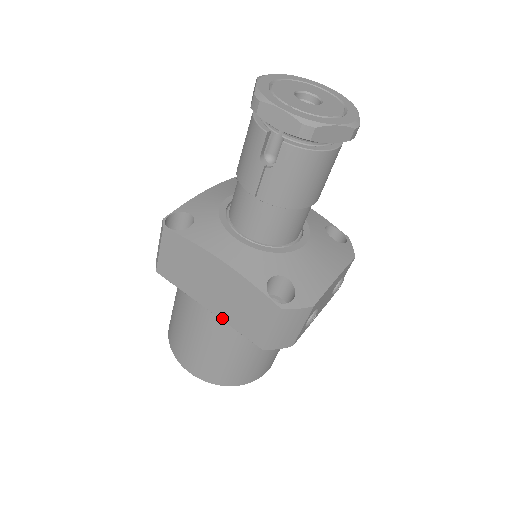
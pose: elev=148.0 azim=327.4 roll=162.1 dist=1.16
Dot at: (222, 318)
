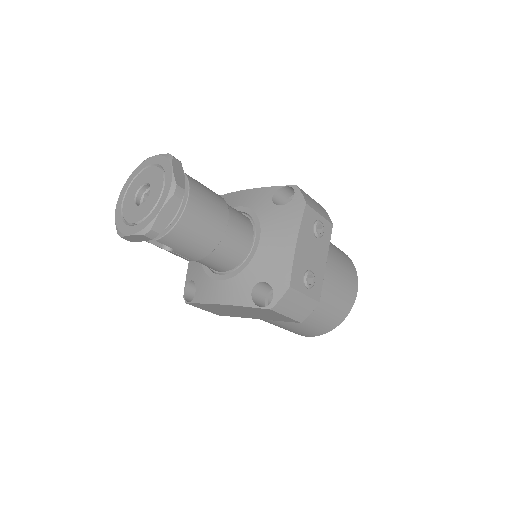
Dot at: (266, 319)
